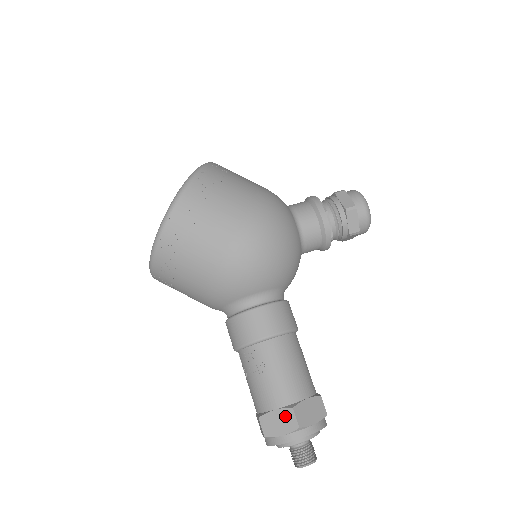
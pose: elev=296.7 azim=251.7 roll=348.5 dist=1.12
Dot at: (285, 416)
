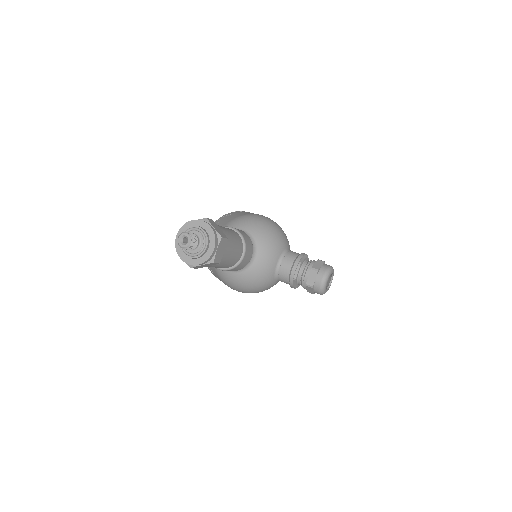
Dot at: occluded
